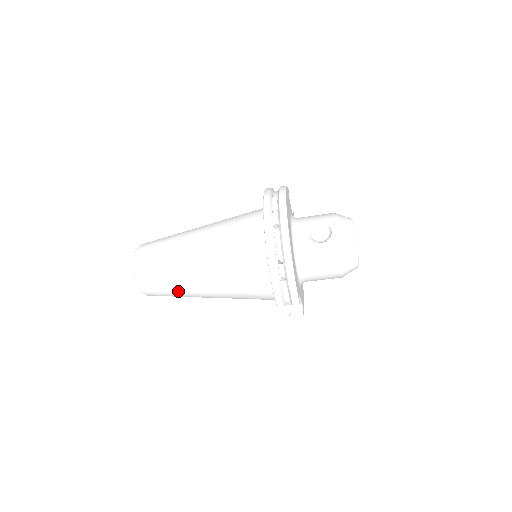
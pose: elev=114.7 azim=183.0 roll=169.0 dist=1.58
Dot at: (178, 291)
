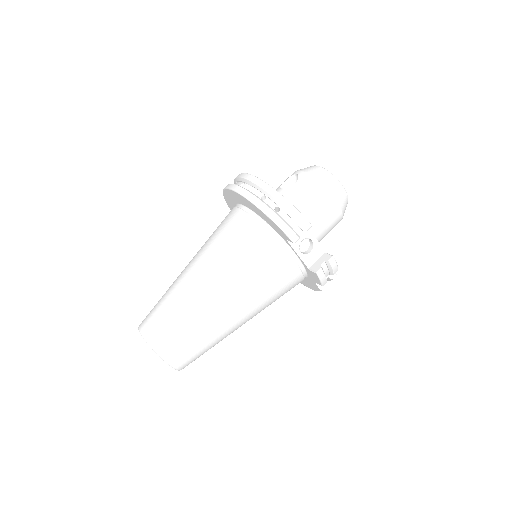
Dot at: (198, 324)
